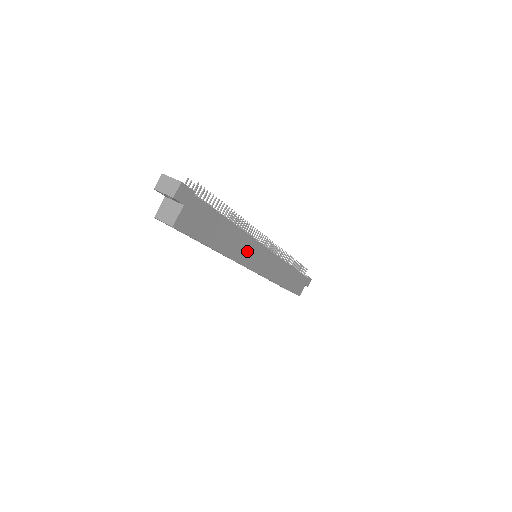
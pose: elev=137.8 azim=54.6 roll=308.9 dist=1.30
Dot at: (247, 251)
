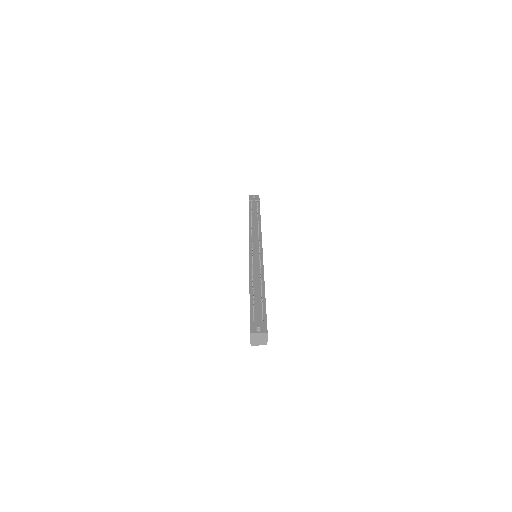
Dot at: occluded
